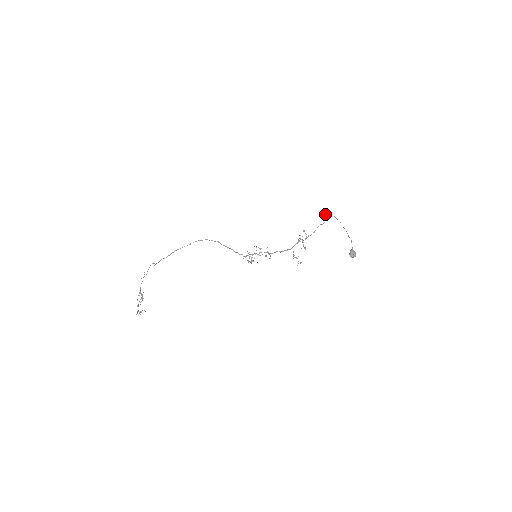
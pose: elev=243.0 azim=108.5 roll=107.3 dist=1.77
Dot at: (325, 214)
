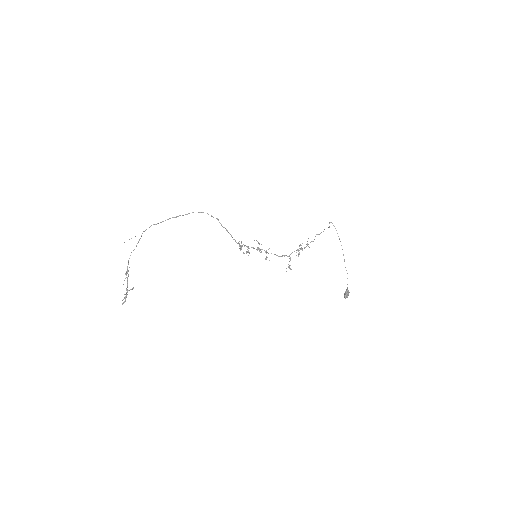
Dot at: occluded
